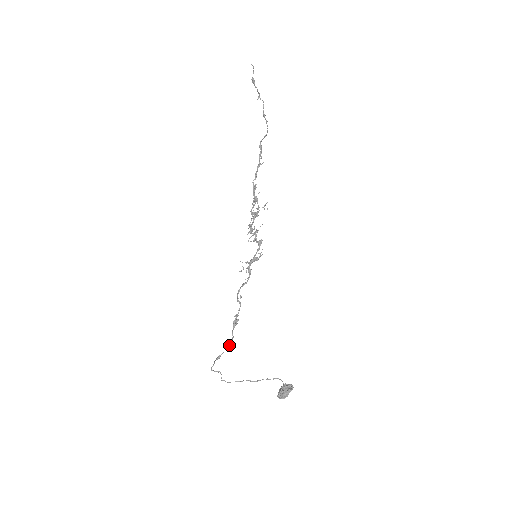
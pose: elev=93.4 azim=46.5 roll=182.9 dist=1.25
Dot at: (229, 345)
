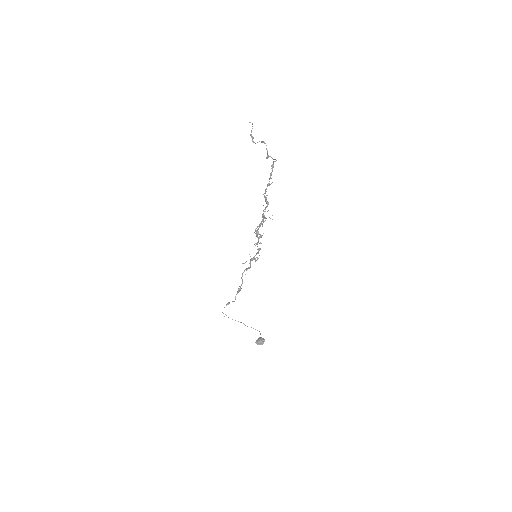
Dot at: (234, 301)
